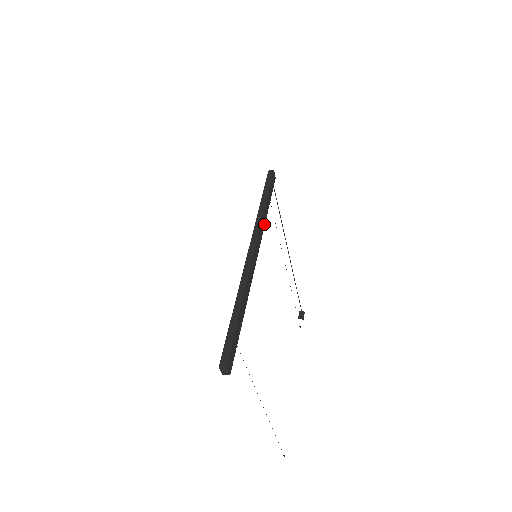
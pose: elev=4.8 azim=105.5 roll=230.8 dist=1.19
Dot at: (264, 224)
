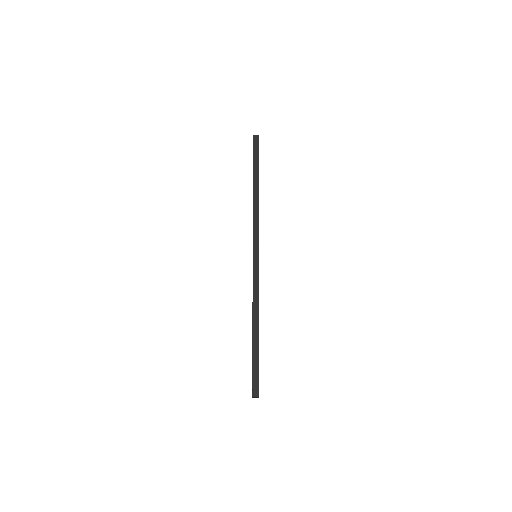
Dot at: occluded
